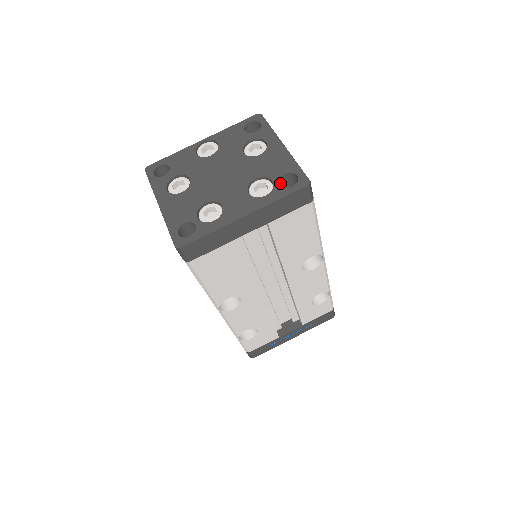
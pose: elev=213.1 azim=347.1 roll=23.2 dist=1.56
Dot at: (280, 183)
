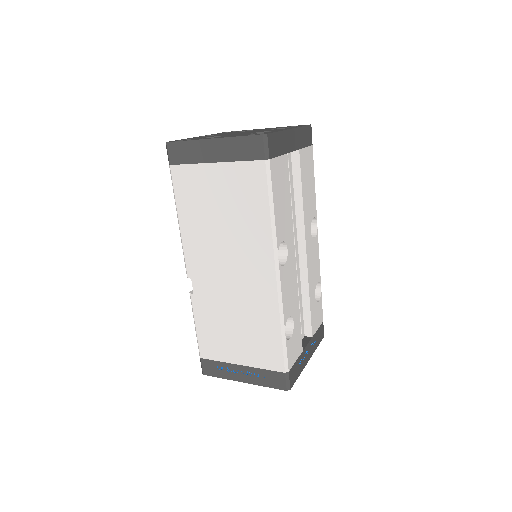
Dot at: occluded
